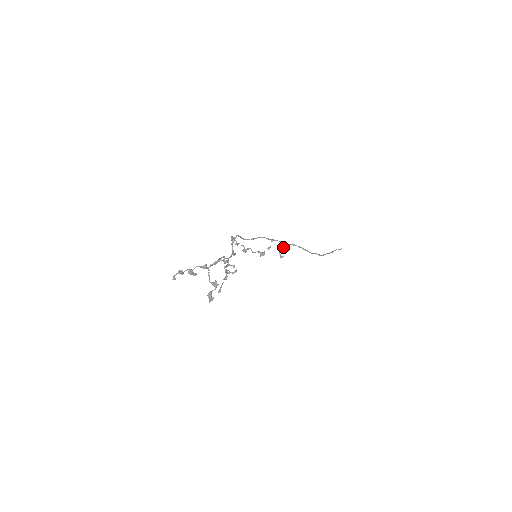
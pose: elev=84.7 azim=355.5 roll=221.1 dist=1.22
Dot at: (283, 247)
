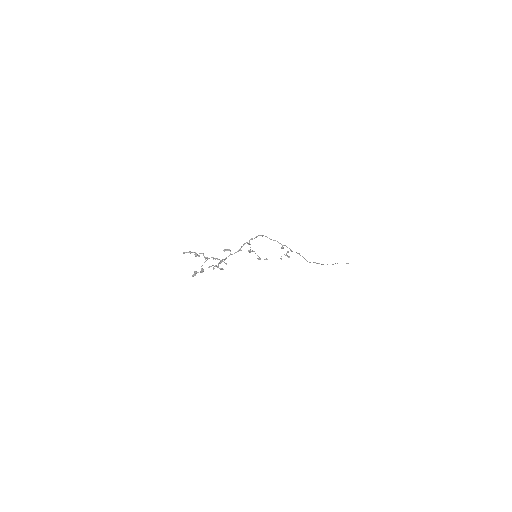
Dot at: occluded
